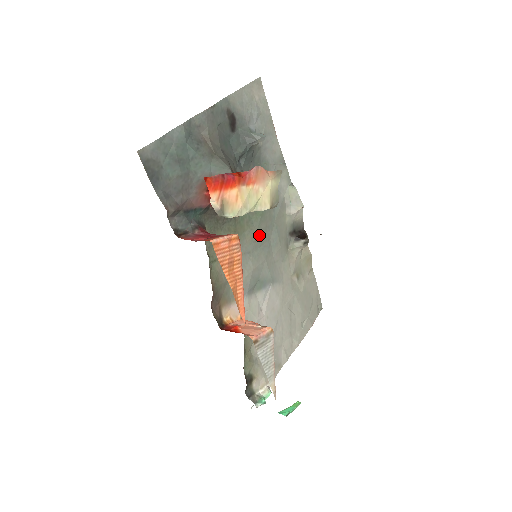
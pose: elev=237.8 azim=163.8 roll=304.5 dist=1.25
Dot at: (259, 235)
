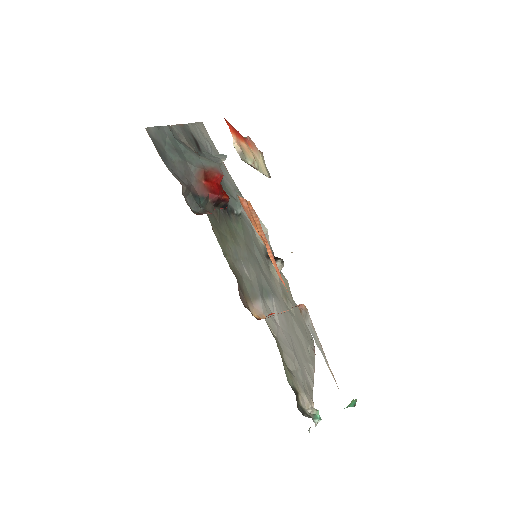
Dot at: (247, 246)
